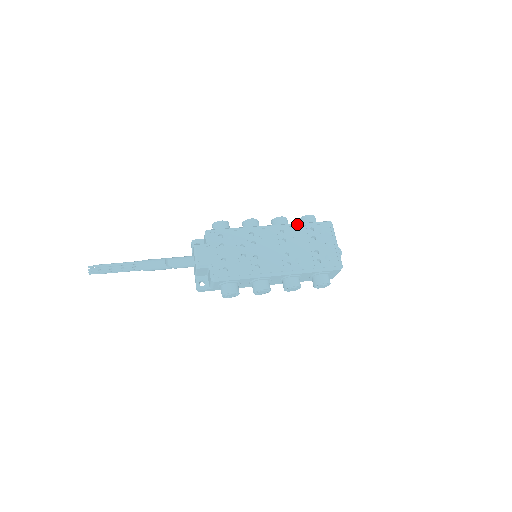
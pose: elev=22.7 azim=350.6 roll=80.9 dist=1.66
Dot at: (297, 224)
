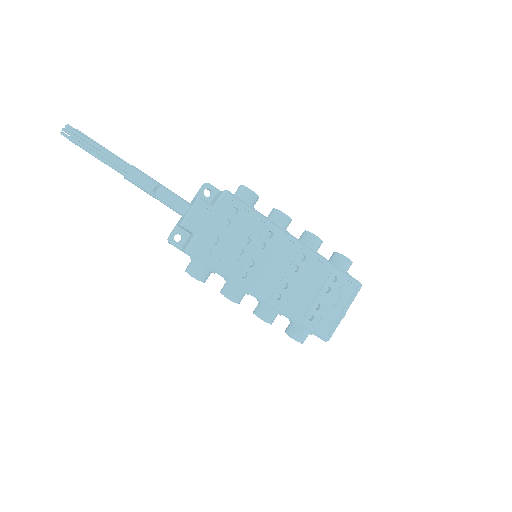
Dot at: (325, 261)
